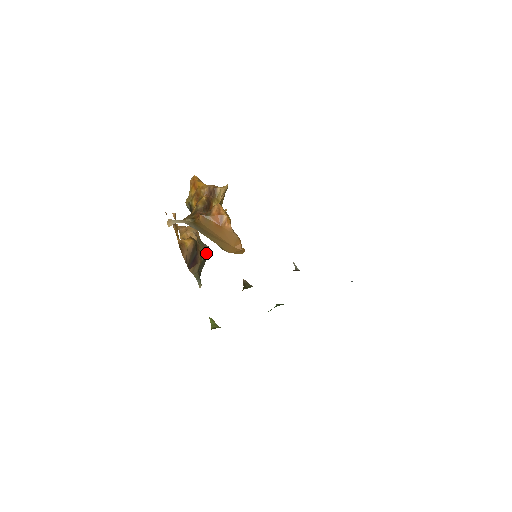
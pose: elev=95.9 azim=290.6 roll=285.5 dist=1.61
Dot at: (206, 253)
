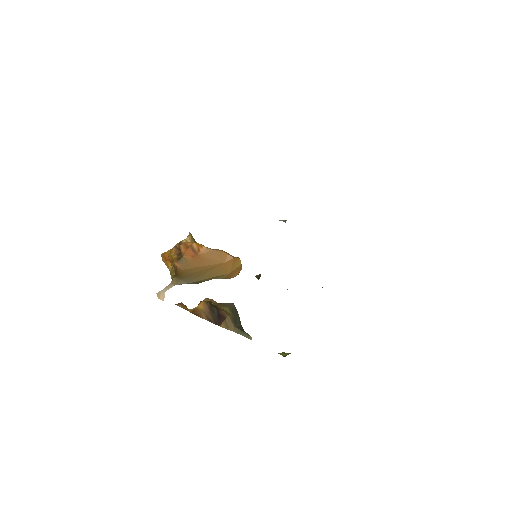
Dot at: (232, 308)
